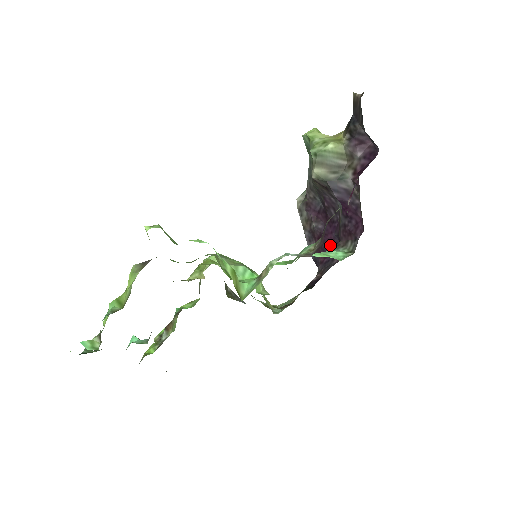
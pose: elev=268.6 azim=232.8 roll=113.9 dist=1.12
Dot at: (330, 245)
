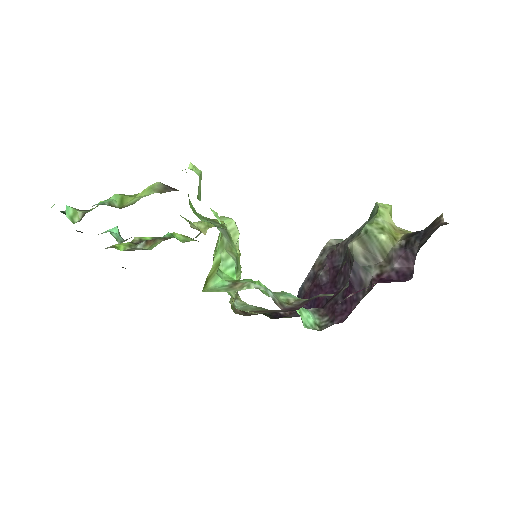
Dot at: (317, 300)
